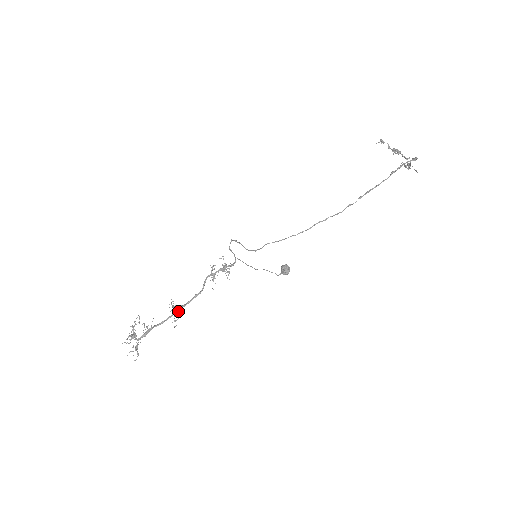
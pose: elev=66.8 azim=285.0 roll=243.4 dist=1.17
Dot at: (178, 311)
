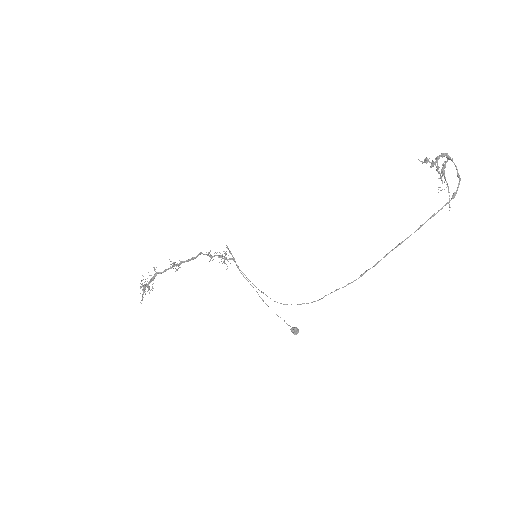
Dot at: (178, 265)
